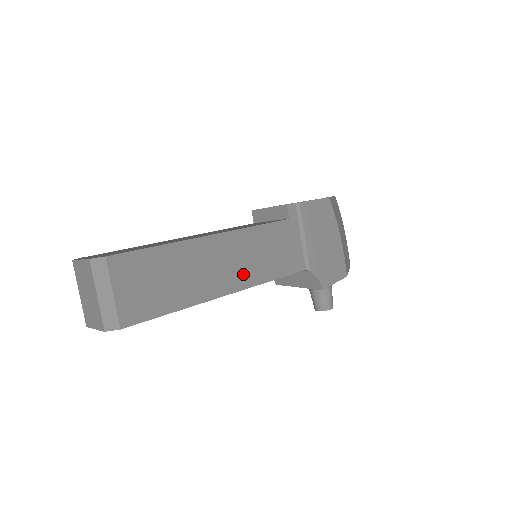
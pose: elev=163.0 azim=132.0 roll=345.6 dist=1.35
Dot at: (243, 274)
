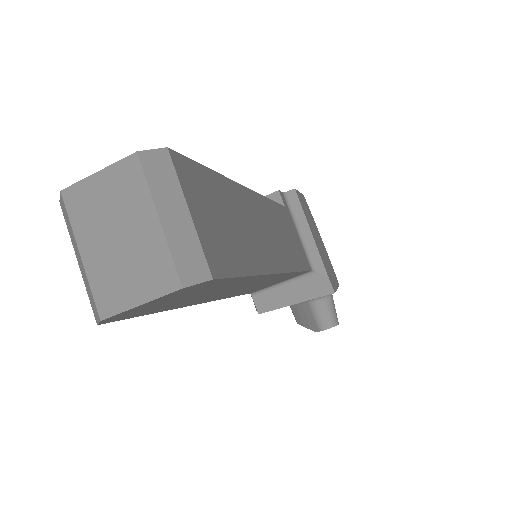
Dot at: (280, 252)
